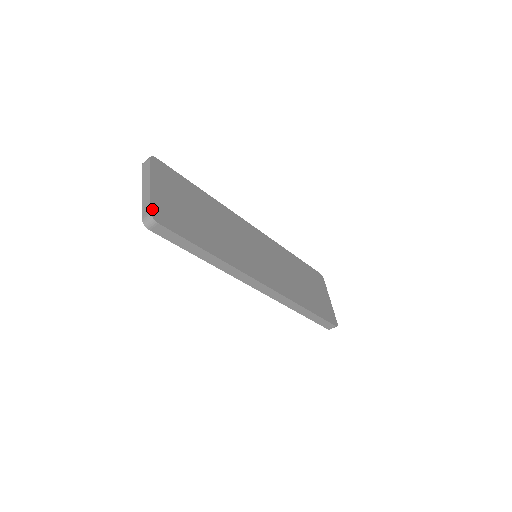
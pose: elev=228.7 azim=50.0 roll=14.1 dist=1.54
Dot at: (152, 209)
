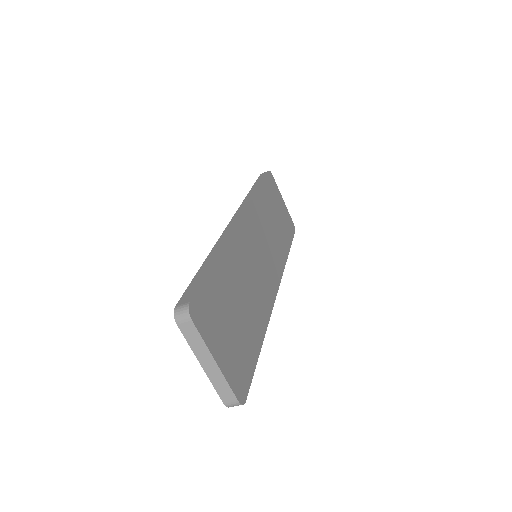
Dot at: (236, 395)
